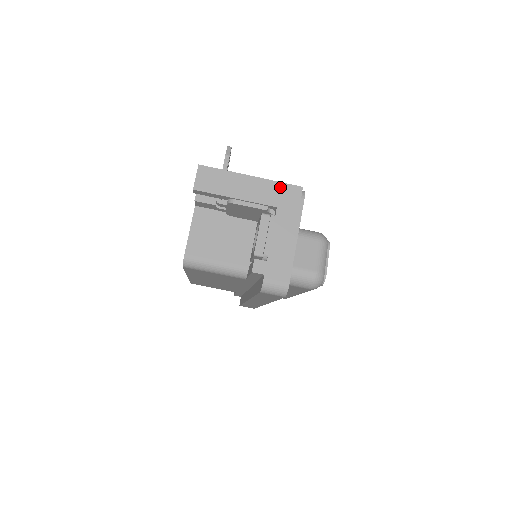
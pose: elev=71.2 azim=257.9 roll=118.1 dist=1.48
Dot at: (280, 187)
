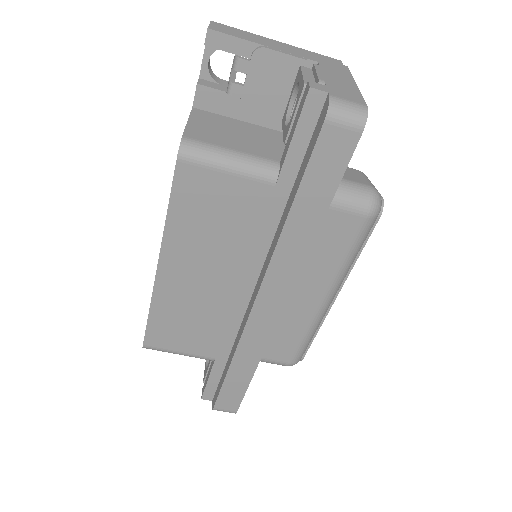
Dot at: (315, 54)
